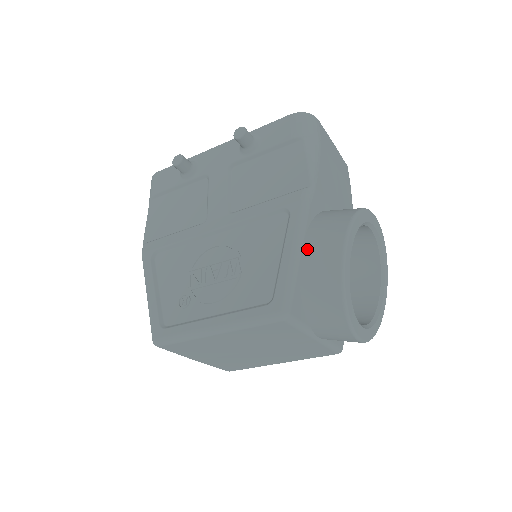
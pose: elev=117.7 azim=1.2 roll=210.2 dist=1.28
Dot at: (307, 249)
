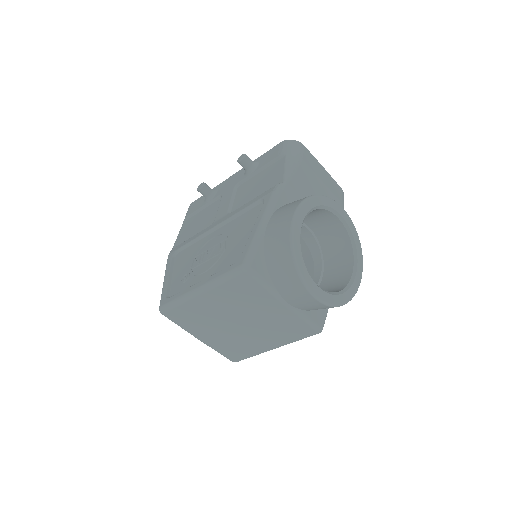
Dot at: (271, 222)
